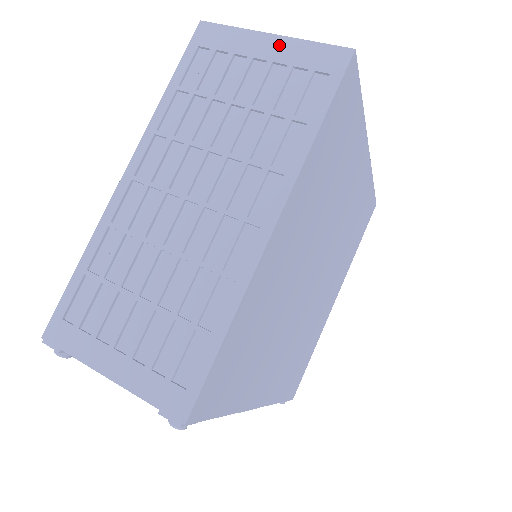
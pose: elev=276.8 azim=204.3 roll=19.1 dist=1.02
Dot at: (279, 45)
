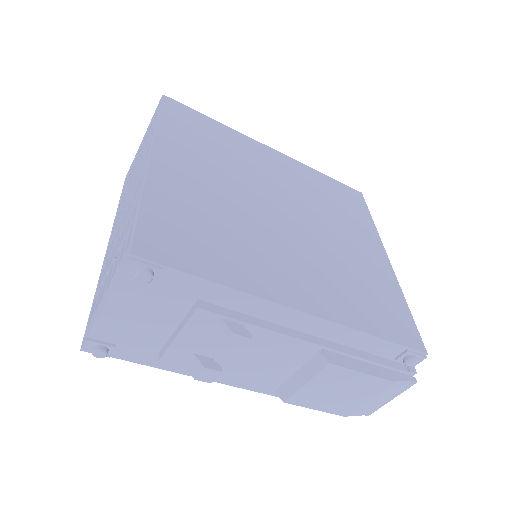
Dot at: occluded
